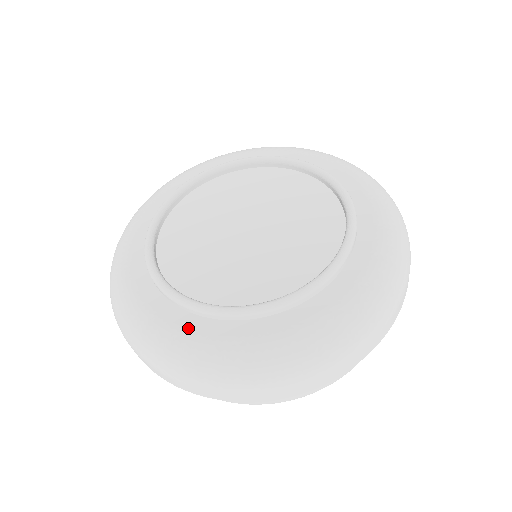
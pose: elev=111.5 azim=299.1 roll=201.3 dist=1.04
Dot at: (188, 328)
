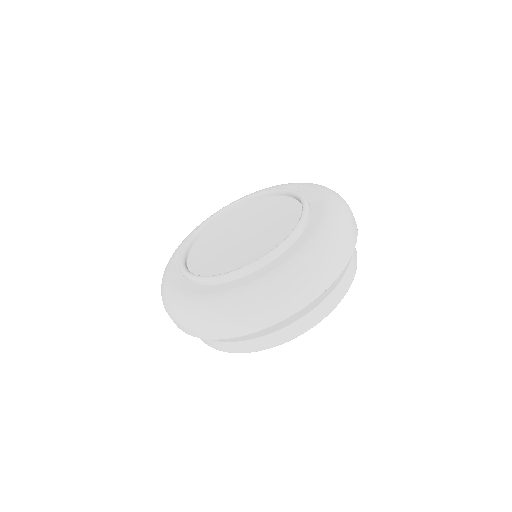
Dot at: (268, 271)
